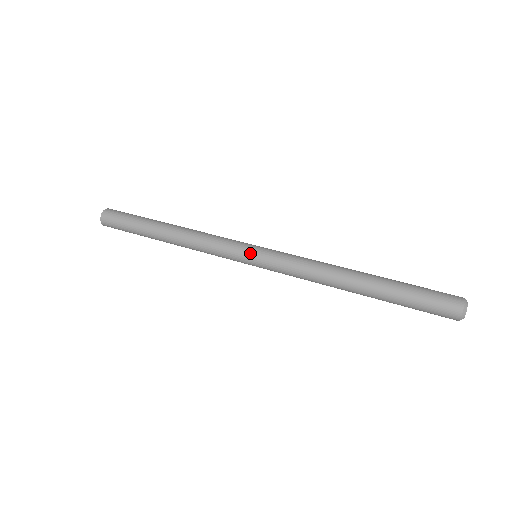
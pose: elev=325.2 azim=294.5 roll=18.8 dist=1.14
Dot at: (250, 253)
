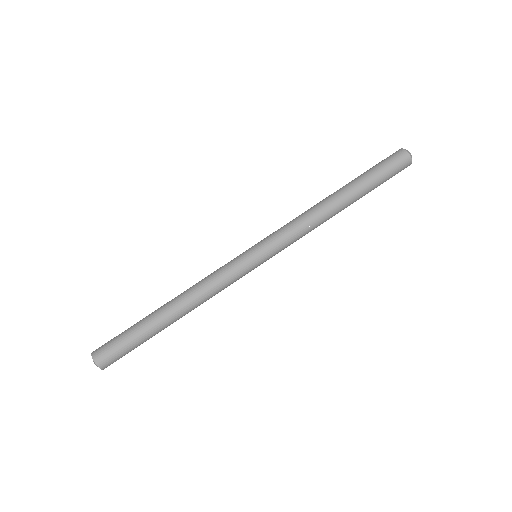
Dot at: (258, 264)
